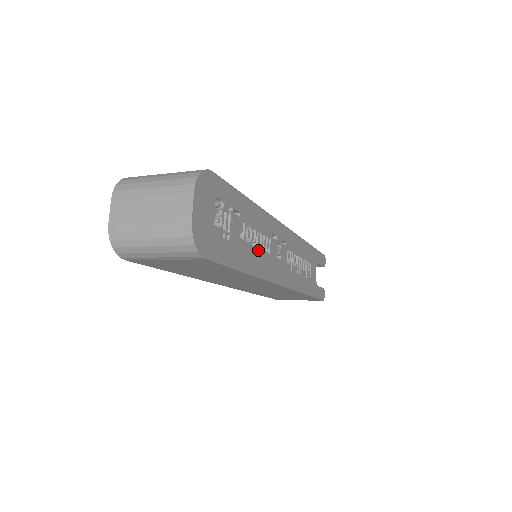
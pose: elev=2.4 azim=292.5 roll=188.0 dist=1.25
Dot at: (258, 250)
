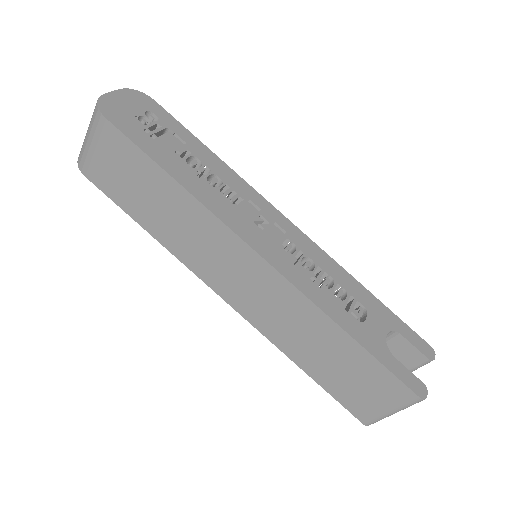
Dot at: (209, 185)
